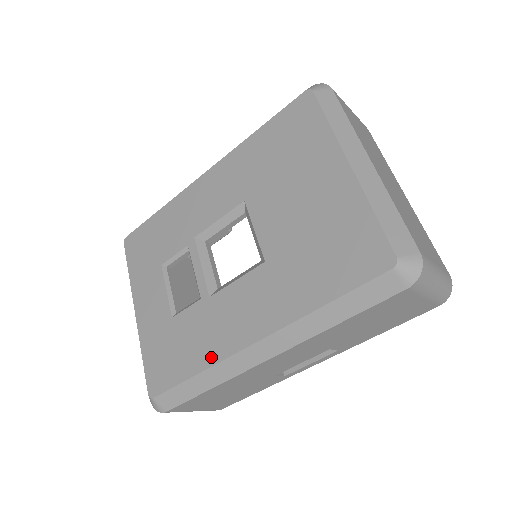
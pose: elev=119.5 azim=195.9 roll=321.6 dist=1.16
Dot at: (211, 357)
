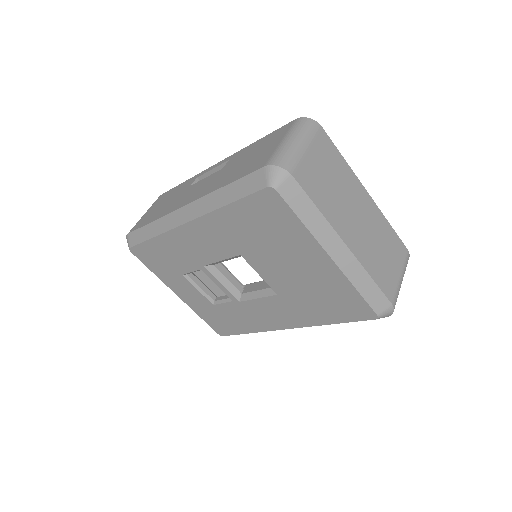
Dot at: (257, 329)
